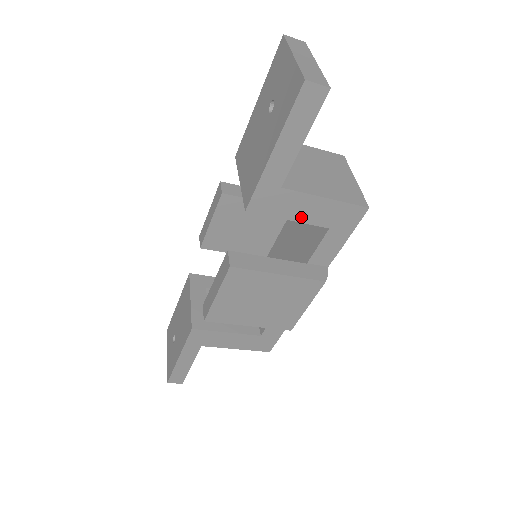
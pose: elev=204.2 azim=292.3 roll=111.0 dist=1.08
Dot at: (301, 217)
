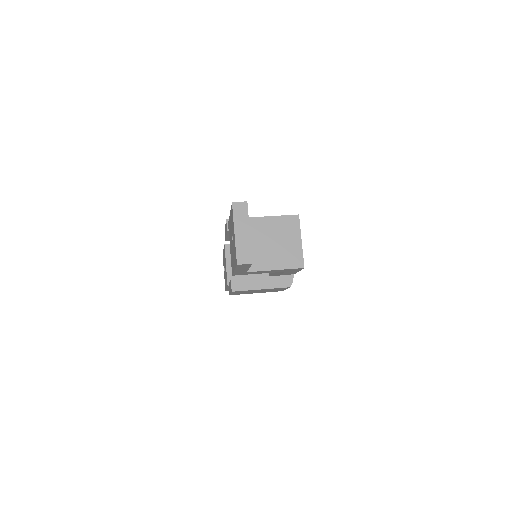
Dot at: occluded
